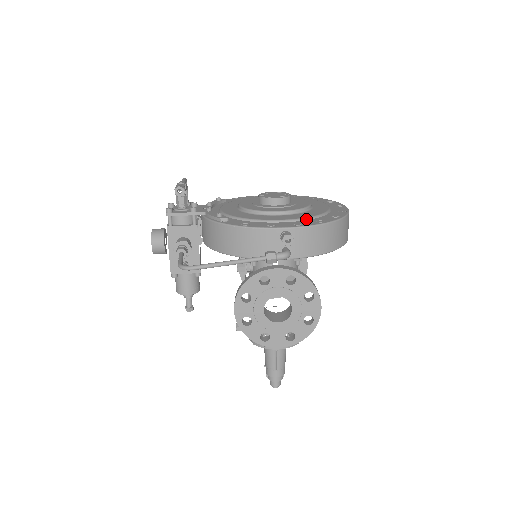
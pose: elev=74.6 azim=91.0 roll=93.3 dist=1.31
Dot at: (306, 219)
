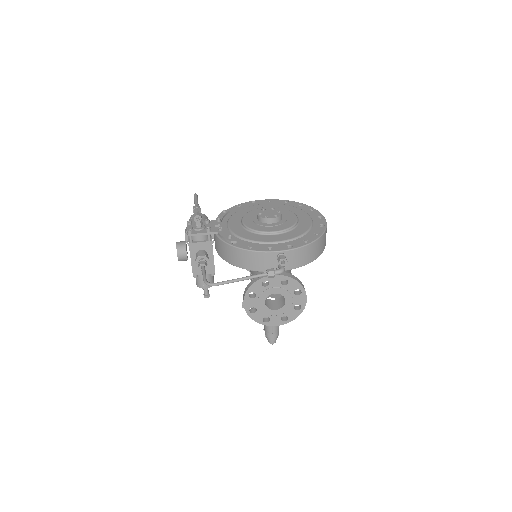
Dot at: (295, 239)
